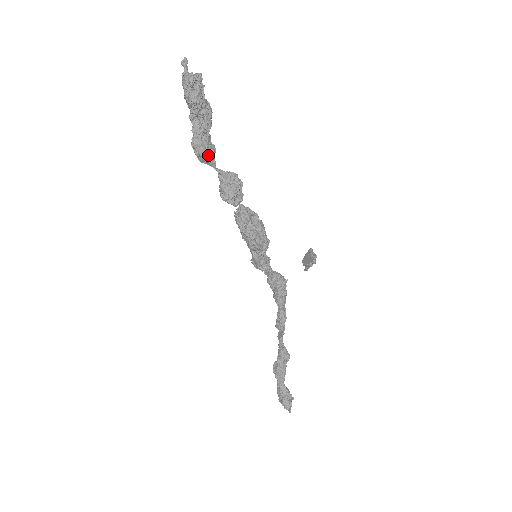
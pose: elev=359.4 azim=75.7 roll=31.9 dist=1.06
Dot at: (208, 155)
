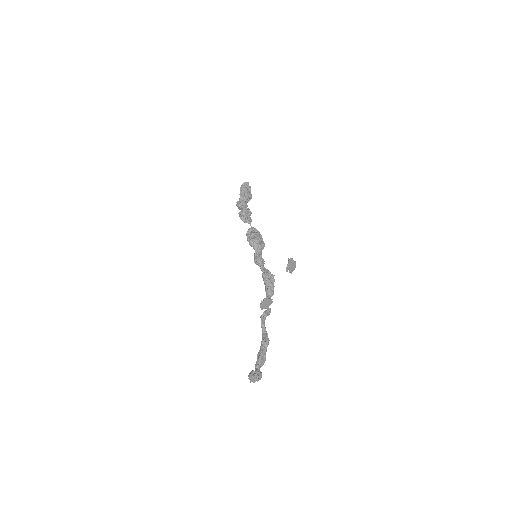
Dot at: (240, 204)
